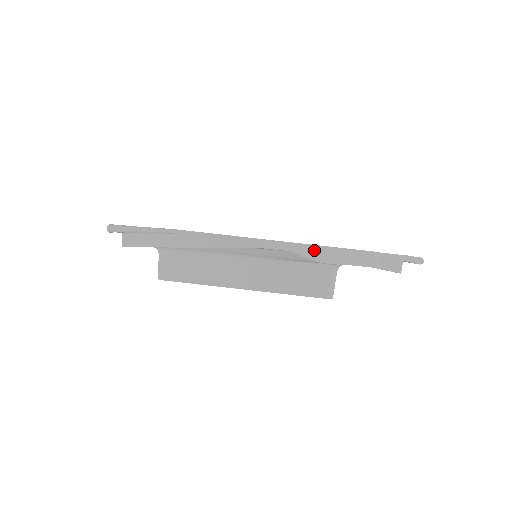
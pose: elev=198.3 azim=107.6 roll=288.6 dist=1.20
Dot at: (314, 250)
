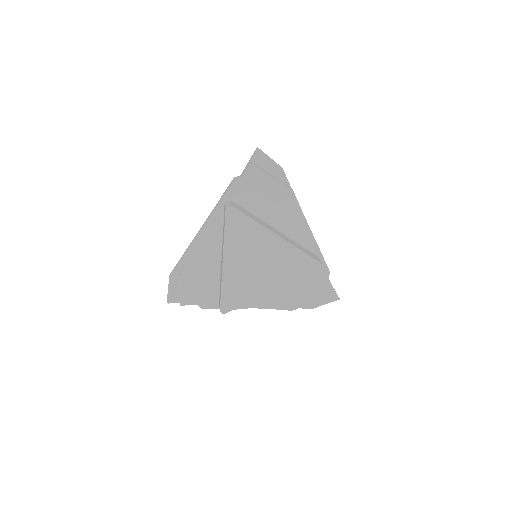
Dot at: occluded
